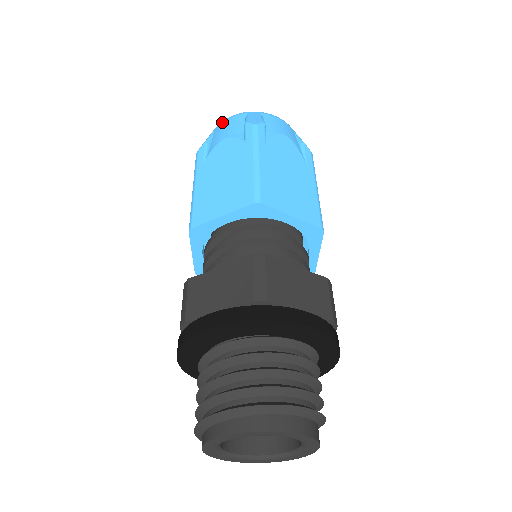
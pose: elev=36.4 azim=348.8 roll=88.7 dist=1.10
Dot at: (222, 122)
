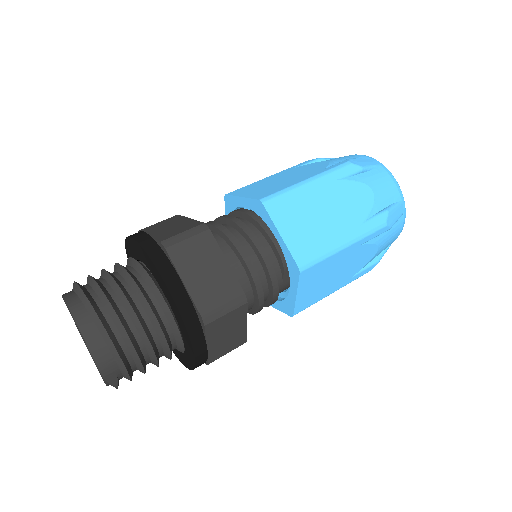
Dot at: occluded
